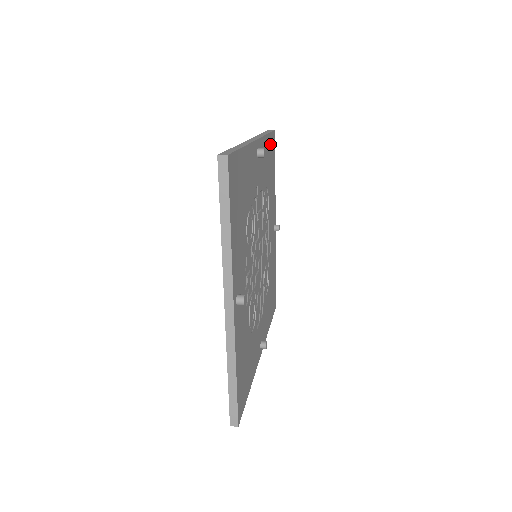
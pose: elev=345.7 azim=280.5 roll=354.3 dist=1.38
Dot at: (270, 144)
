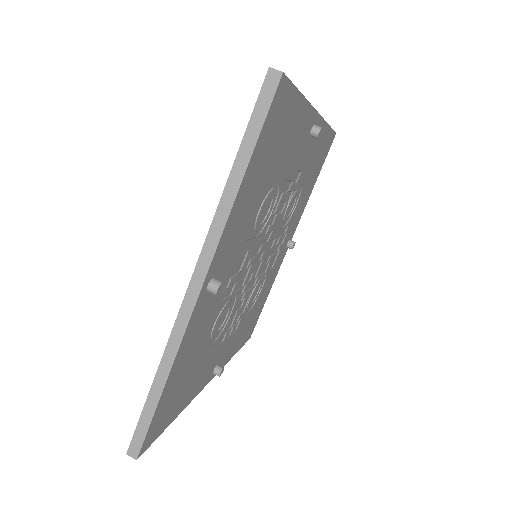
Dot at: (260, 150)
